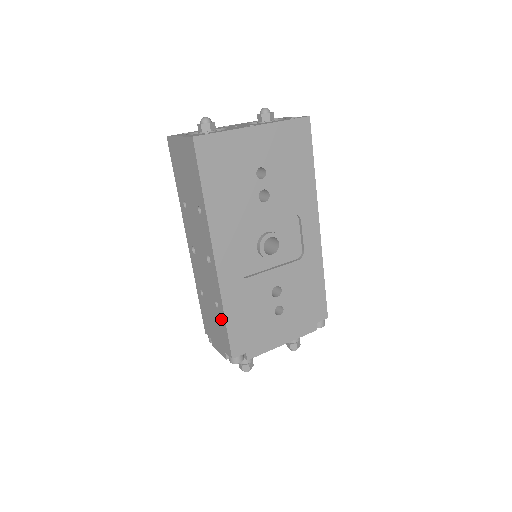
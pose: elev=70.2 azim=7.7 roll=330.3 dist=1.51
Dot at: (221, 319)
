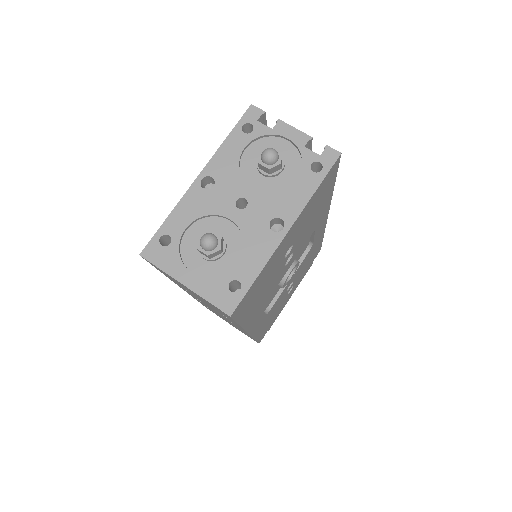
Dot at: occluded
